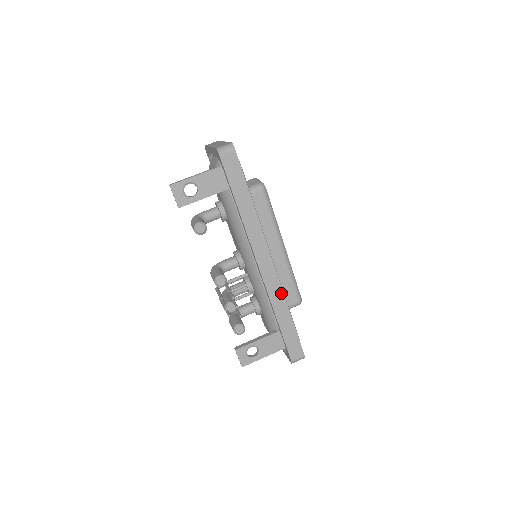
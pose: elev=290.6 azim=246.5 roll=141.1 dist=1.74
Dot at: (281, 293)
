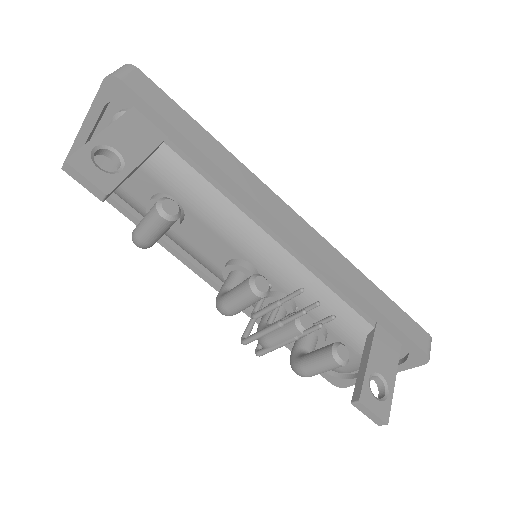
Dot at: (341, 257)
